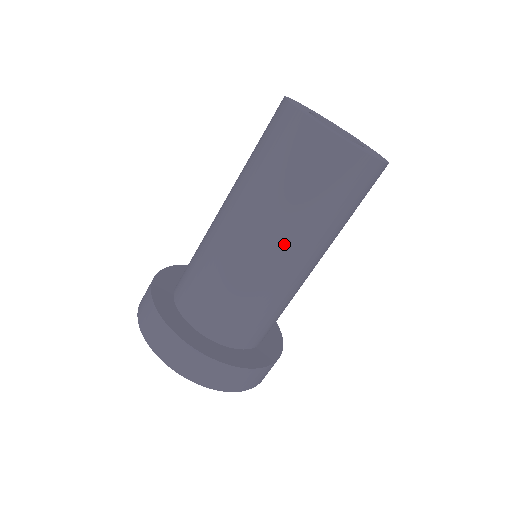
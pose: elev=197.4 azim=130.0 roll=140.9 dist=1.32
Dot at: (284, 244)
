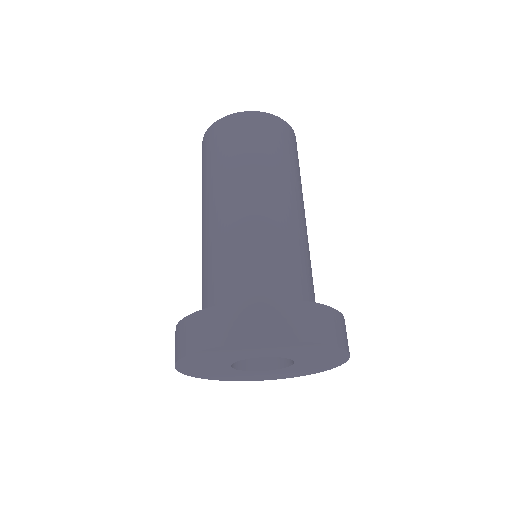
Dot at: (303, 208)
